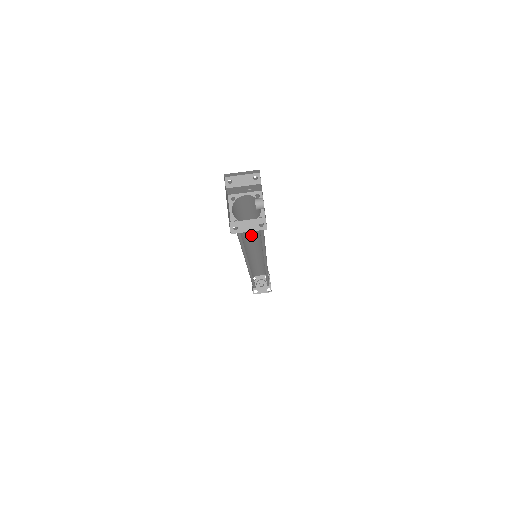
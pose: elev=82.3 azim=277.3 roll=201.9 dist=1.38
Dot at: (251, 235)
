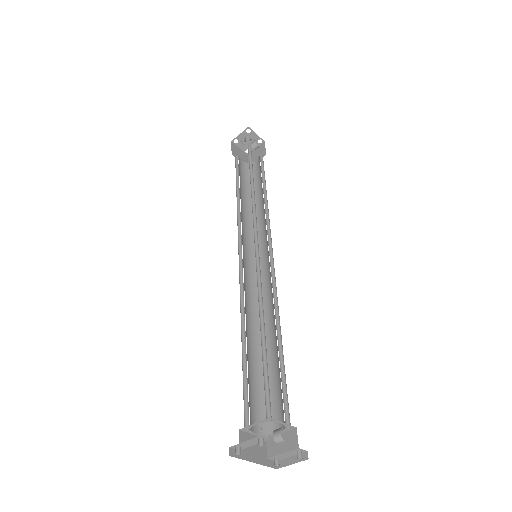
Dot at: occluded
